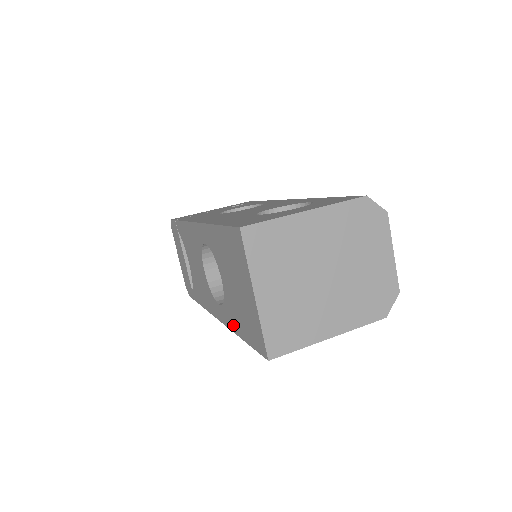
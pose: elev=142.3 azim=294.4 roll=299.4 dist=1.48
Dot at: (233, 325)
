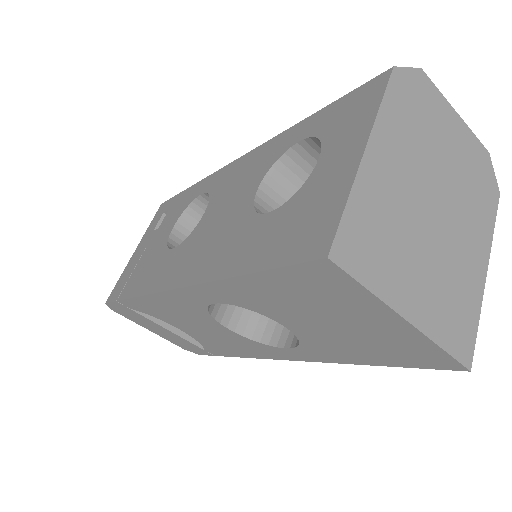
Dot at: (338, 358)
